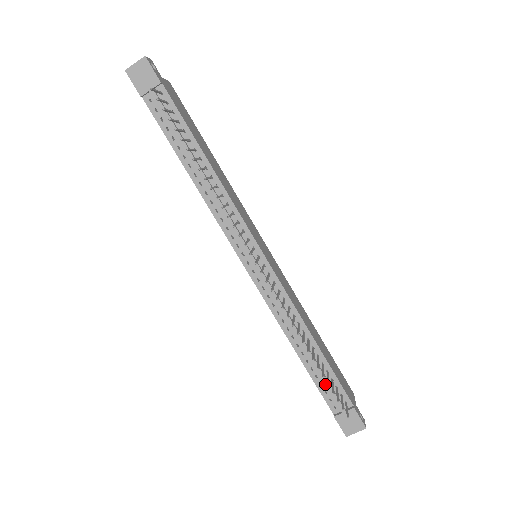
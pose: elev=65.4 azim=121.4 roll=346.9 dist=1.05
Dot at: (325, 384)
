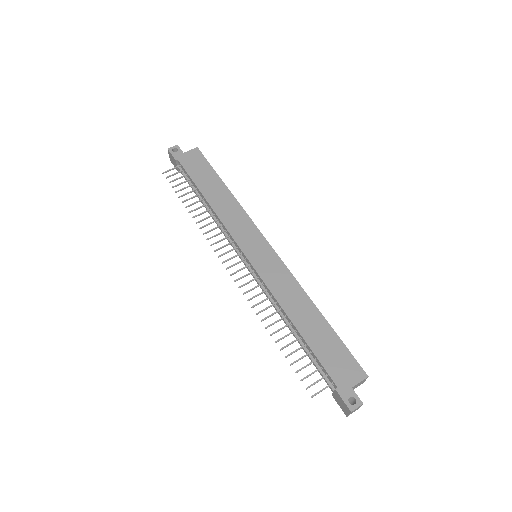
Dot at: (313, 363)
